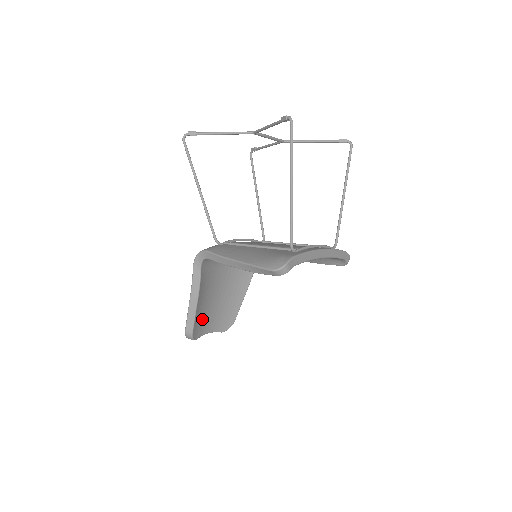
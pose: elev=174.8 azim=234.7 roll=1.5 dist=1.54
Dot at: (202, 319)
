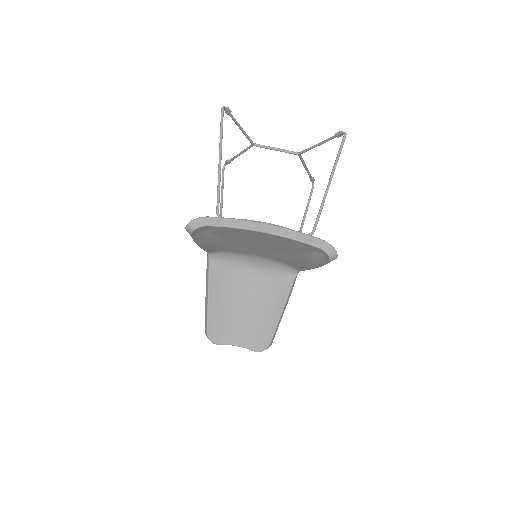
Dot at: (224, 324)
